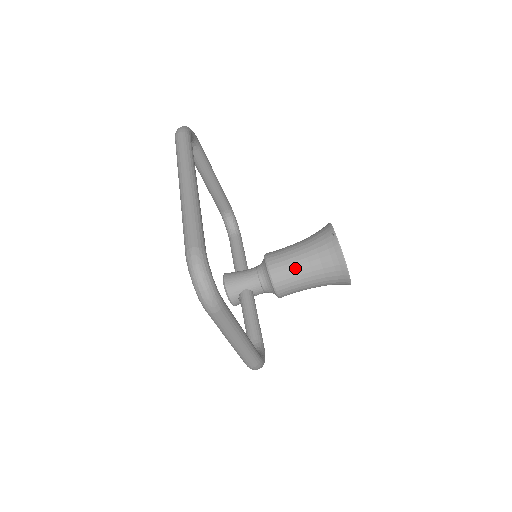
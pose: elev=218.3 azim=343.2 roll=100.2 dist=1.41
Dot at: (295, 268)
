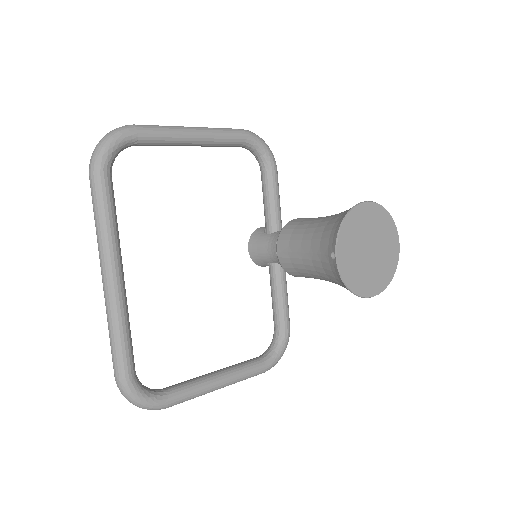
Dot at: (304, 270)
